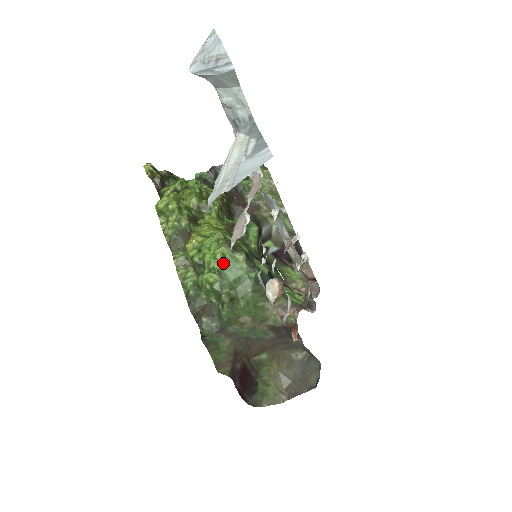
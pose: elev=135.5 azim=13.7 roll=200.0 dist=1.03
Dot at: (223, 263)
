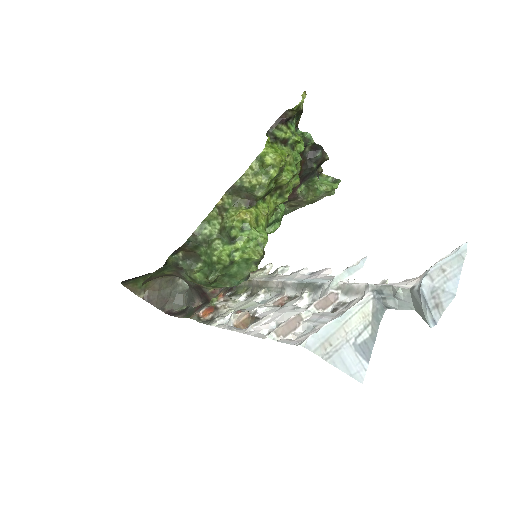
Dot at: (242, 261)
